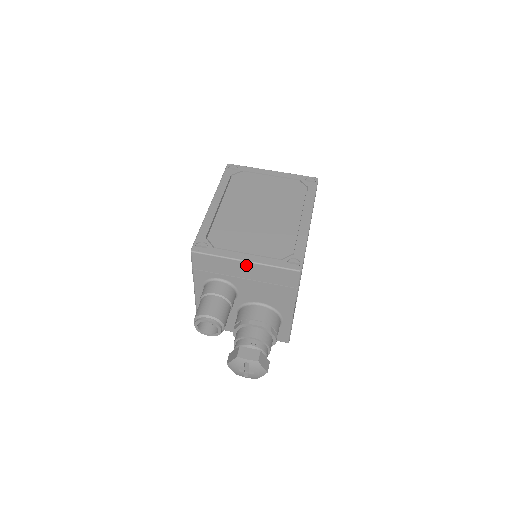
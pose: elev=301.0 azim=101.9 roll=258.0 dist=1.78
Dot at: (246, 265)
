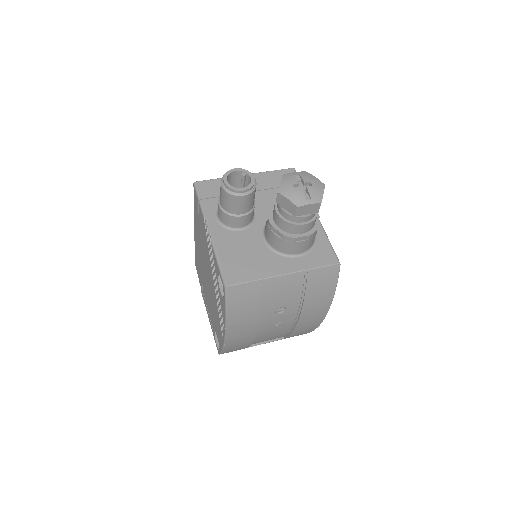
Dot at: occluded
